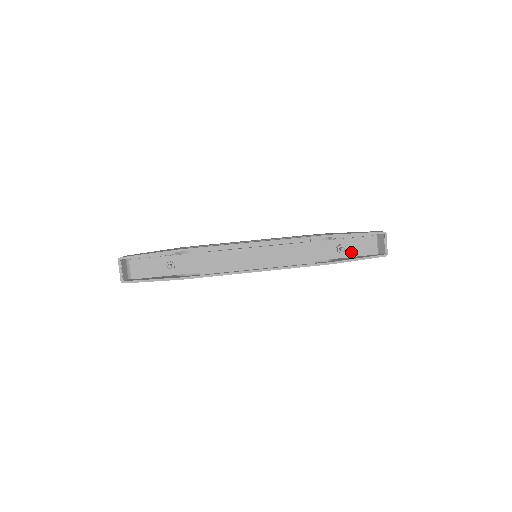
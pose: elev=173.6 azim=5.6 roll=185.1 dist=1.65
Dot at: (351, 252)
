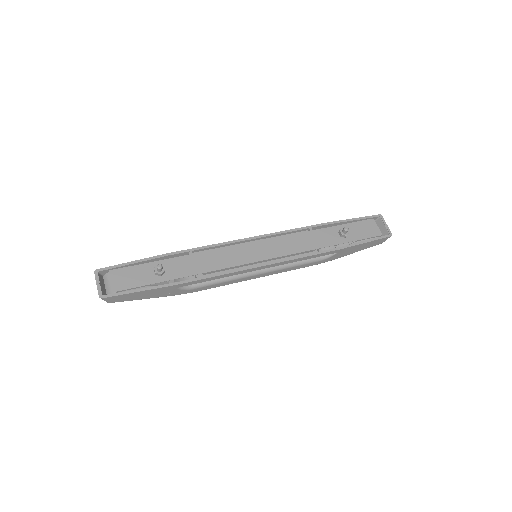
Dot at: (355, 236)
